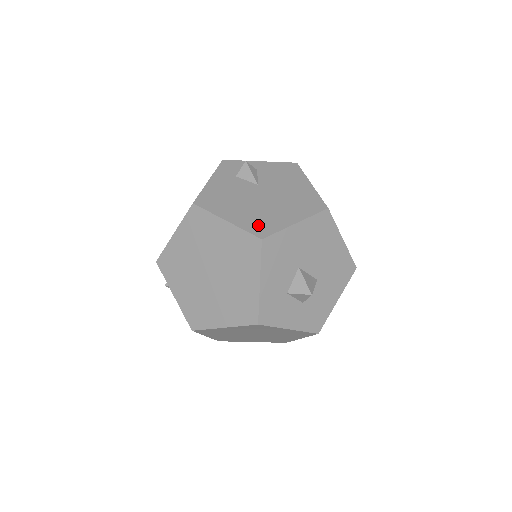
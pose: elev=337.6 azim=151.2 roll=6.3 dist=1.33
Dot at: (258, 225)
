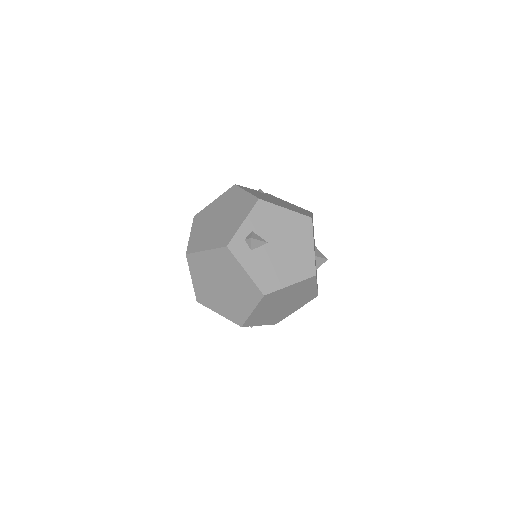
Dot at: (304, 270)
